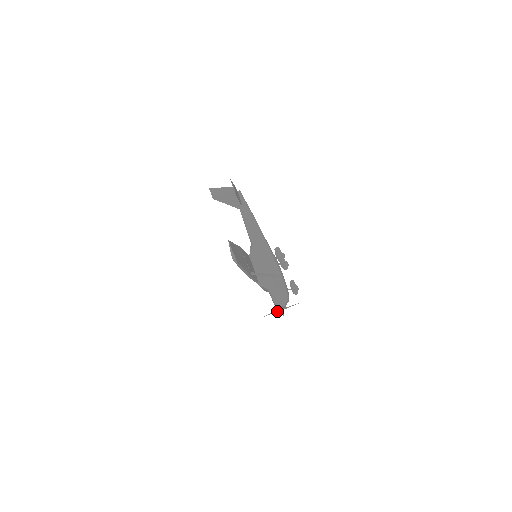
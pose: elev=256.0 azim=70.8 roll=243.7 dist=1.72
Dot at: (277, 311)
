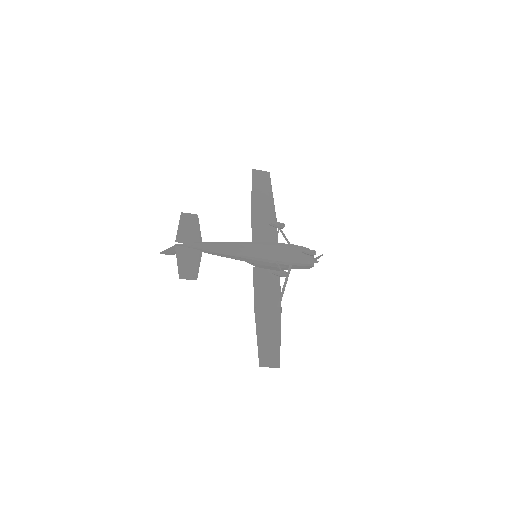
Dot at: occluded
